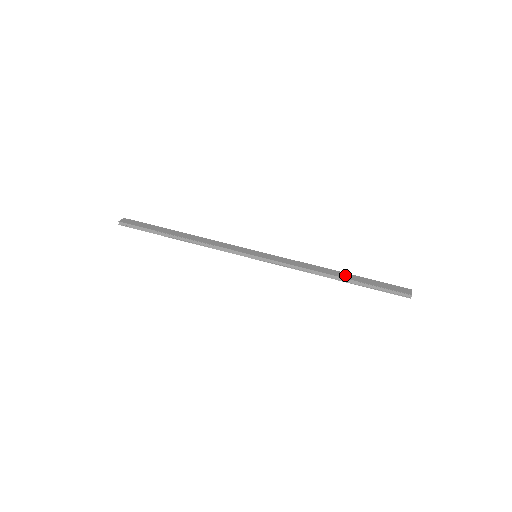
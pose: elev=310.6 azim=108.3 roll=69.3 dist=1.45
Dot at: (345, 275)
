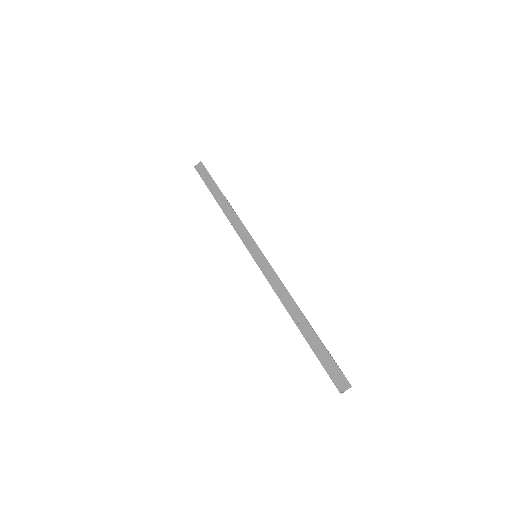
Dot at: (304, 325)
